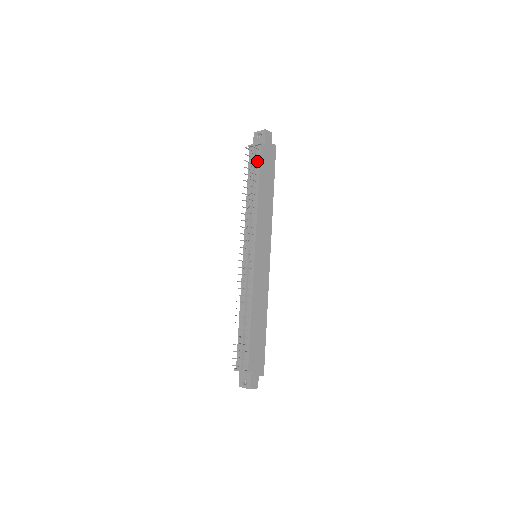
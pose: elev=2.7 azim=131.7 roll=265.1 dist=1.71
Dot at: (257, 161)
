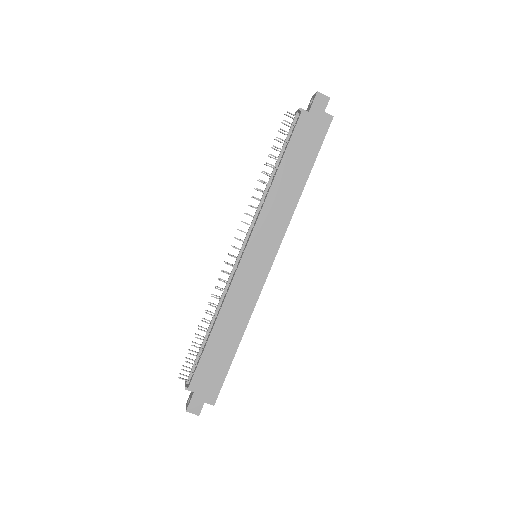
Dot at: (291, 133)
